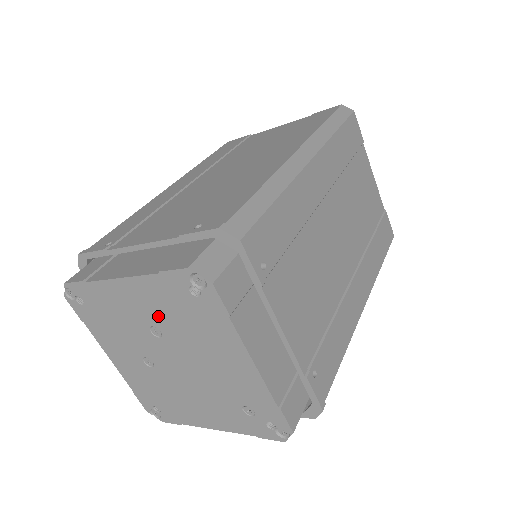
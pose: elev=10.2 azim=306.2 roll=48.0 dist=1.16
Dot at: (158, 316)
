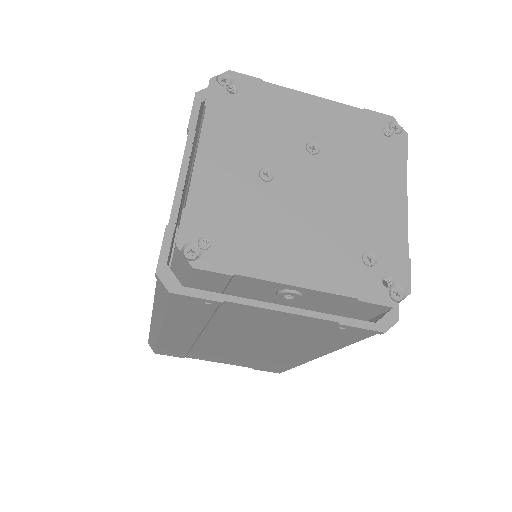
Dot at: (330, 136)
